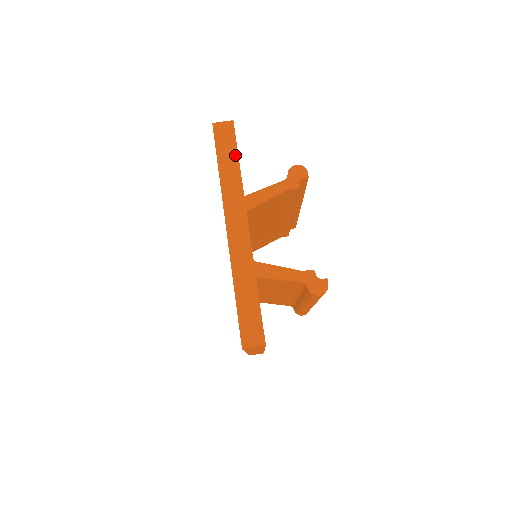
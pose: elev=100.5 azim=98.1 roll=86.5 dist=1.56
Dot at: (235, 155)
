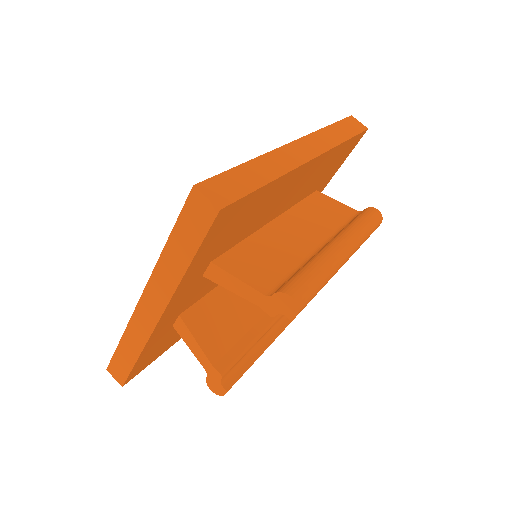
Dot at: (192, 250)
